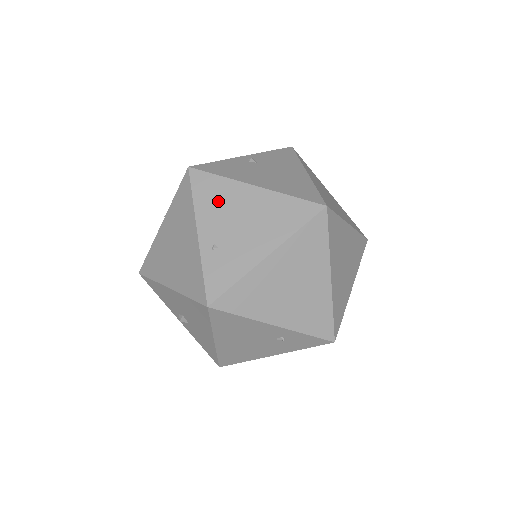
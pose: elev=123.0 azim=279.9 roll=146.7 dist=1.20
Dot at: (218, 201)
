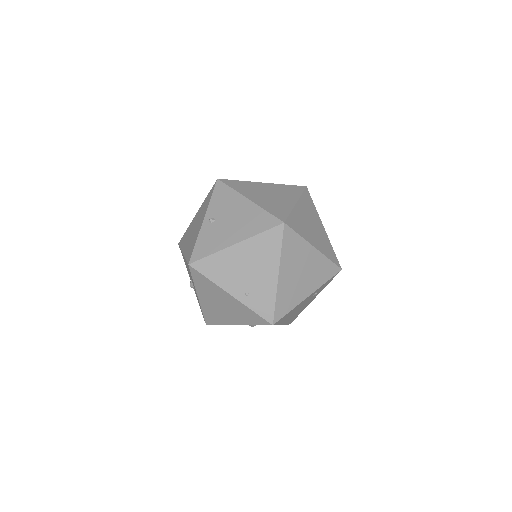
Dot at: (224, 269)
